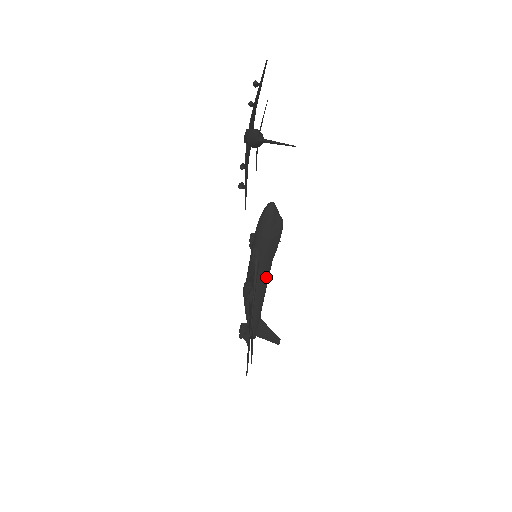
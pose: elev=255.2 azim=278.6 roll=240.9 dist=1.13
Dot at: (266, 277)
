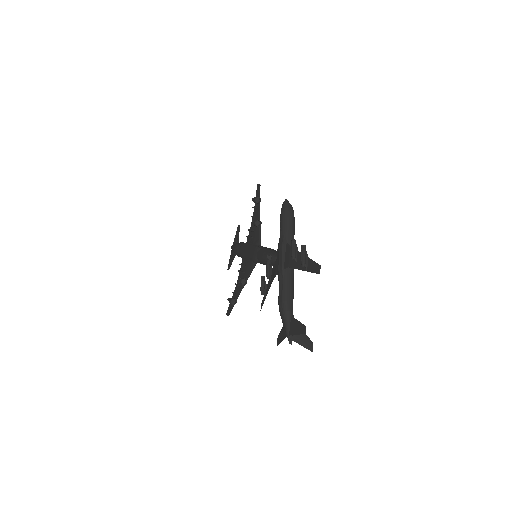
Dot at: occluded
